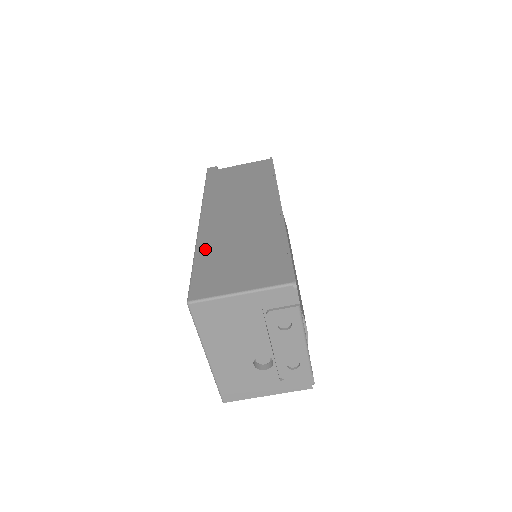
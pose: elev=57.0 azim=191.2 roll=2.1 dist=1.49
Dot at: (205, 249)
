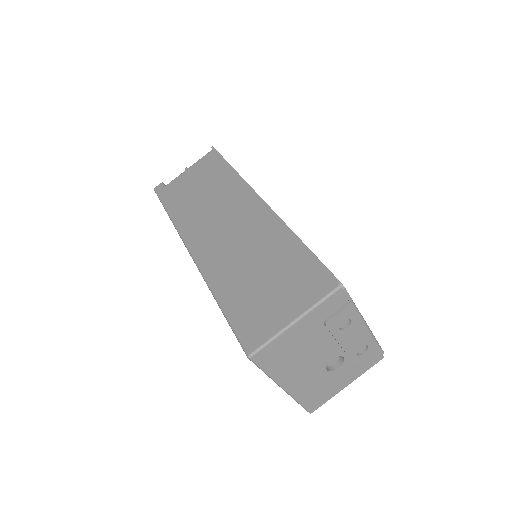
Dot at: (222, 287)
